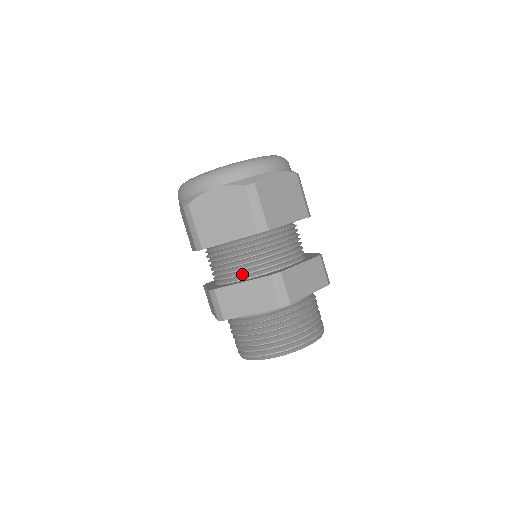
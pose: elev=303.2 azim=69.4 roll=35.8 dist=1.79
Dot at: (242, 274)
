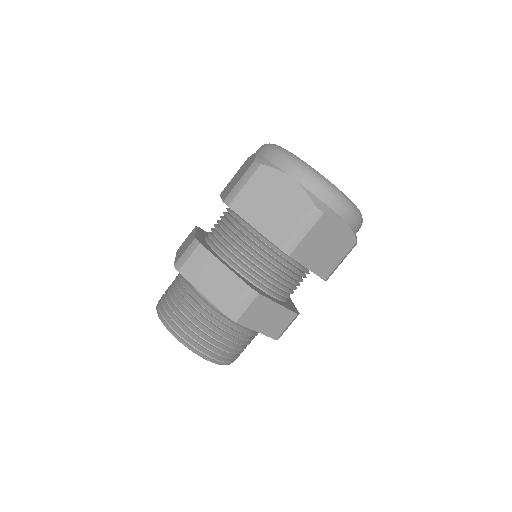
Dot at: (232, 258)
